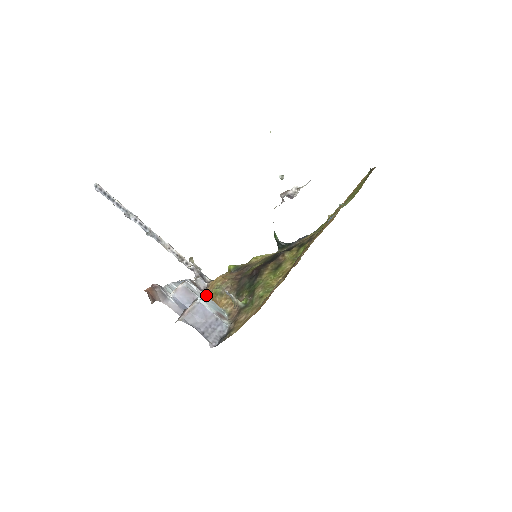
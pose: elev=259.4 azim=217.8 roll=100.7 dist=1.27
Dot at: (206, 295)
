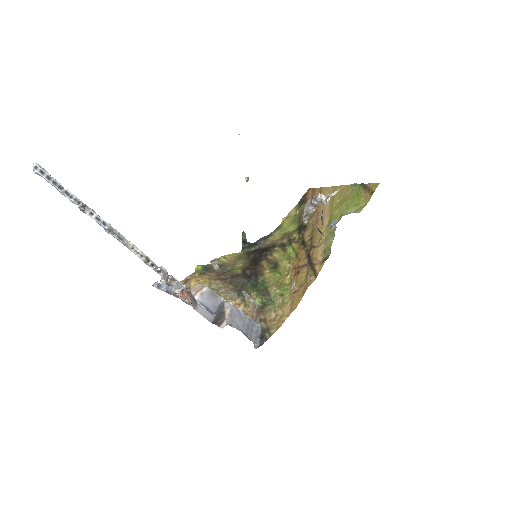
Dot at: occluded
